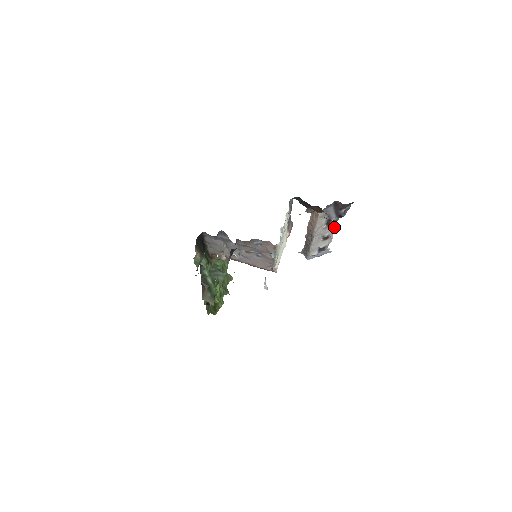
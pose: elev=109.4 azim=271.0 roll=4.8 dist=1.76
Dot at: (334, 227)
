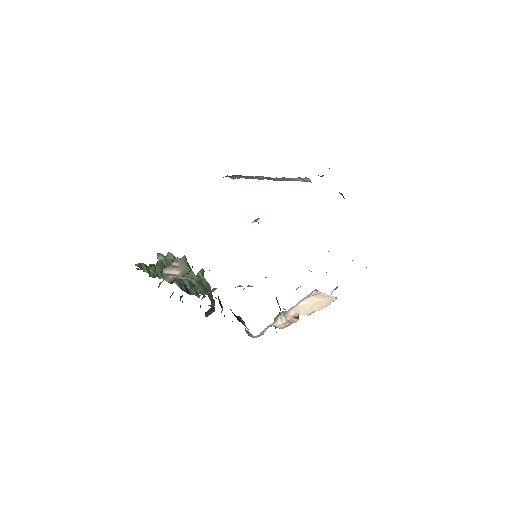
Dot at: occluded
